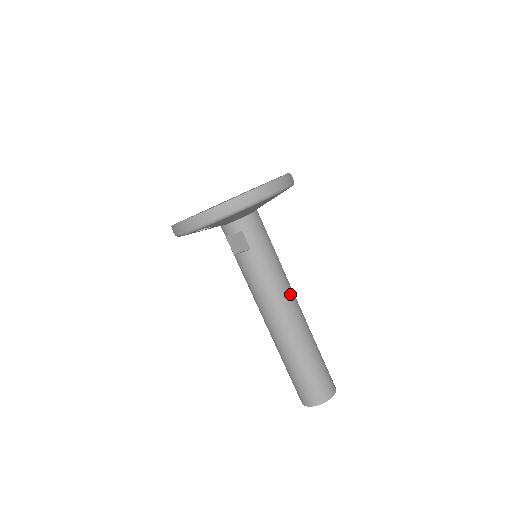
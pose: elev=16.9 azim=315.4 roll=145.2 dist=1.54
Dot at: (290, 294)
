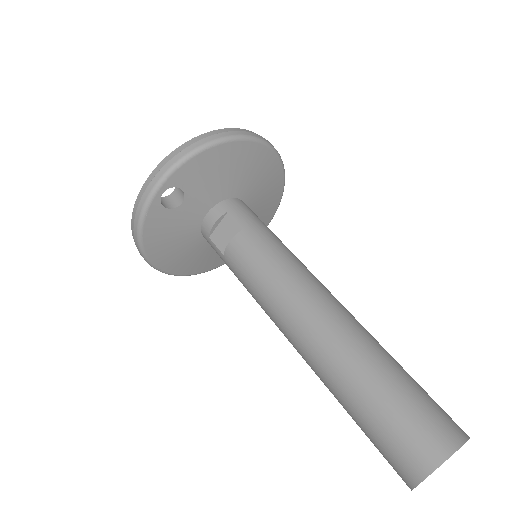
Dot at: (319, 281)
